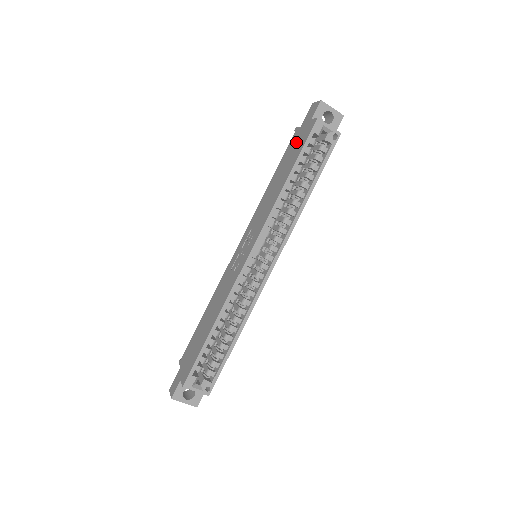
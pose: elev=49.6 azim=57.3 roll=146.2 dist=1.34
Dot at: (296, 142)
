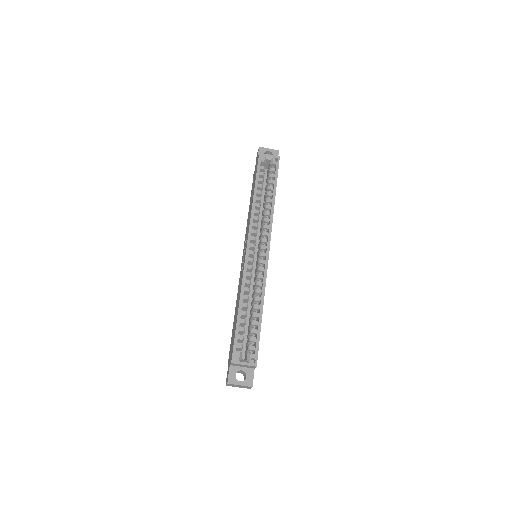
Dot at: (254, 177)
